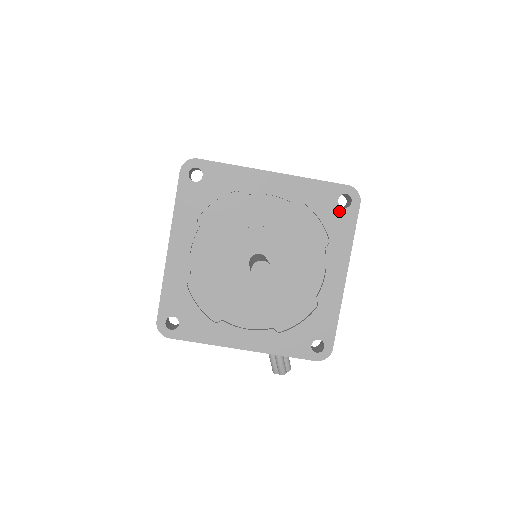
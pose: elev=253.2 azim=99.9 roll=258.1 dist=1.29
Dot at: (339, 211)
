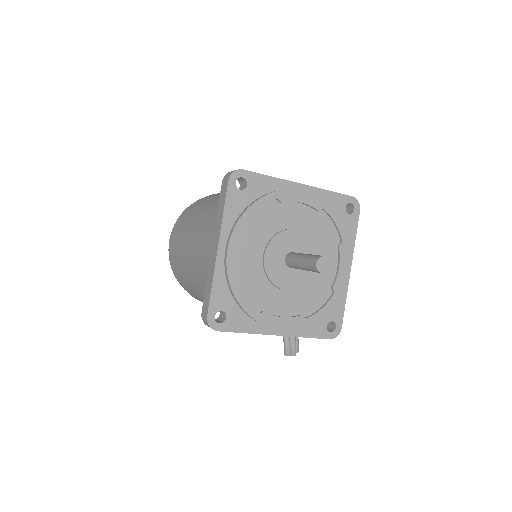
Dot at: (346, 217)
